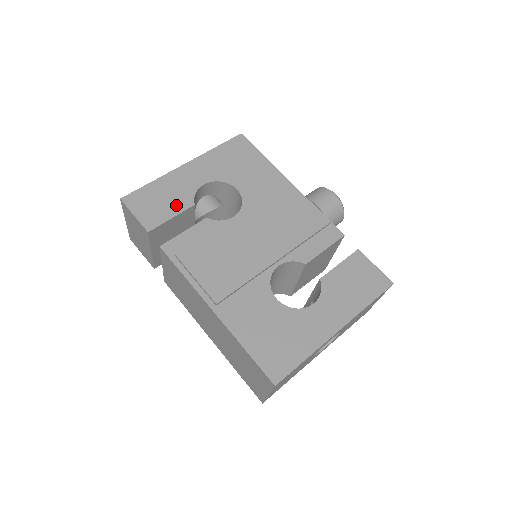
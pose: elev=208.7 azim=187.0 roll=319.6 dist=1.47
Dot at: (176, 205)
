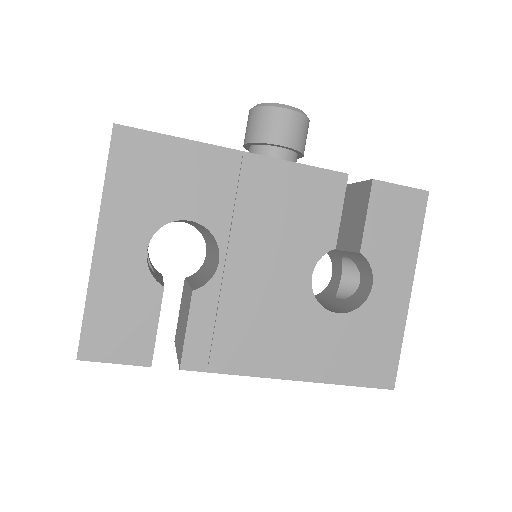
Dot at: (145, 308)
